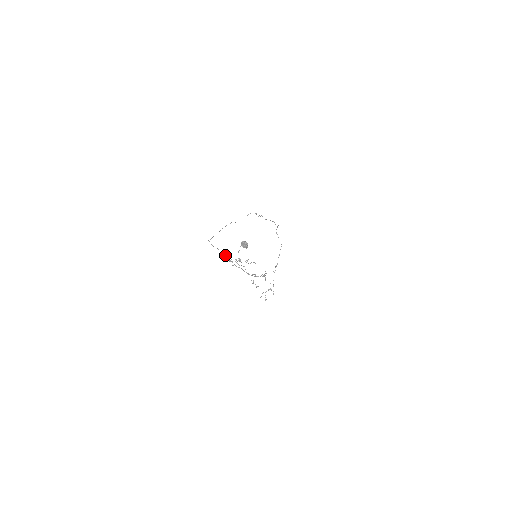
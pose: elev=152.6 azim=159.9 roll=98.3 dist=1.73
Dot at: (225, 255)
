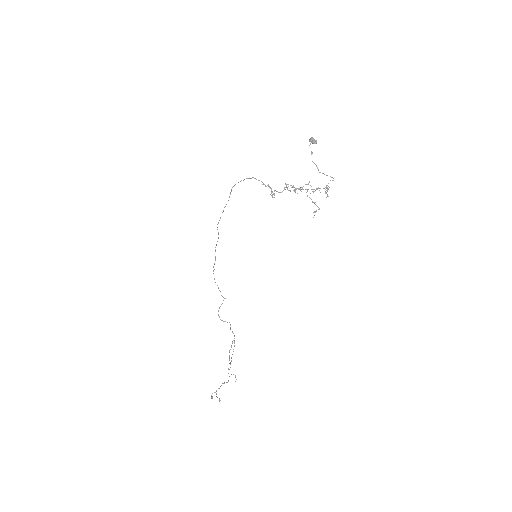
Dot at: (267, 185)
